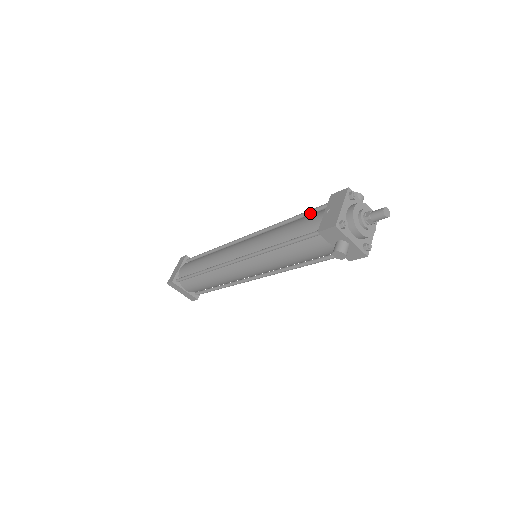
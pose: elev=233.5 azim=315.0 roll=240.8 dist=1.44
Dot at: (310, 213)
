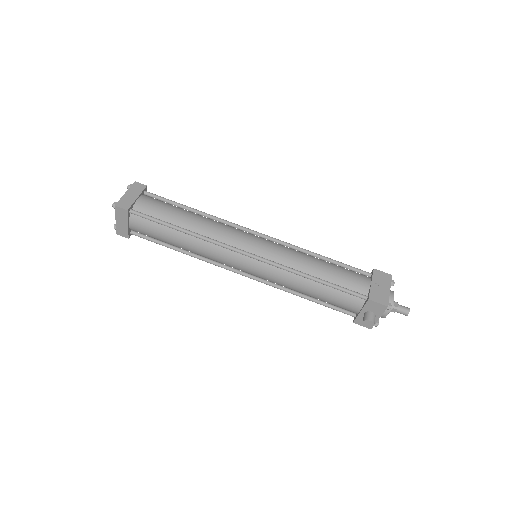
Dot at: (346, 267)
